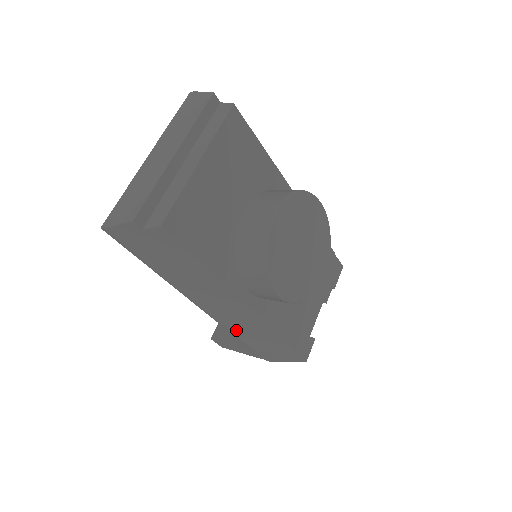
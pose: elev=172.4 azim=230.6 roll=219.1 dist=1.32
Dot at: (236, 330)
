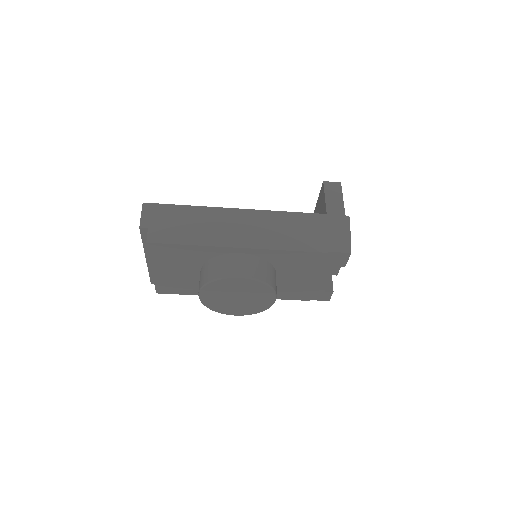
Dot at: occluded
